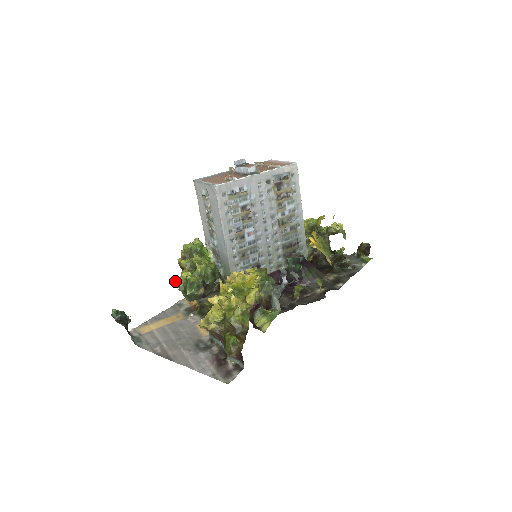
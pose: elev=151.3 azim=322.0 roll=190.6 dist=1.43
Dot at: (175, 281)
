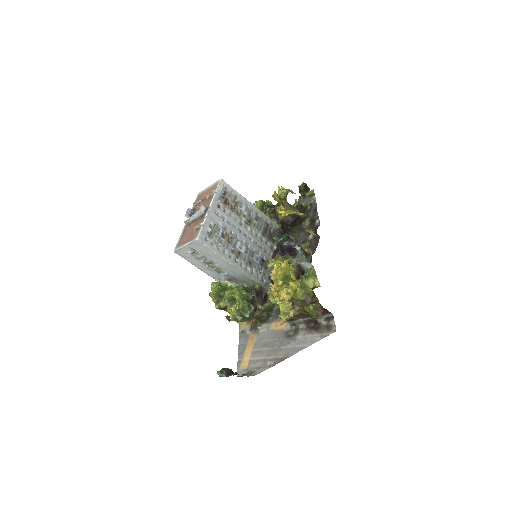
Dot at: (230, 319)
